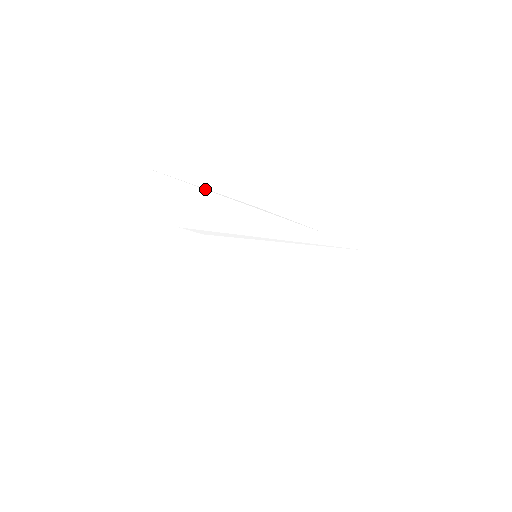
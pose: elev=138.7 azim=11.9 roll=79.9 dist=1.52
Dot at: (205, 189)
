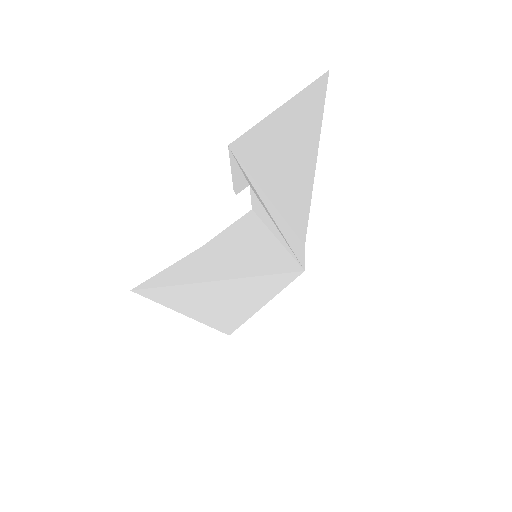
Dot at: (318, 147)
